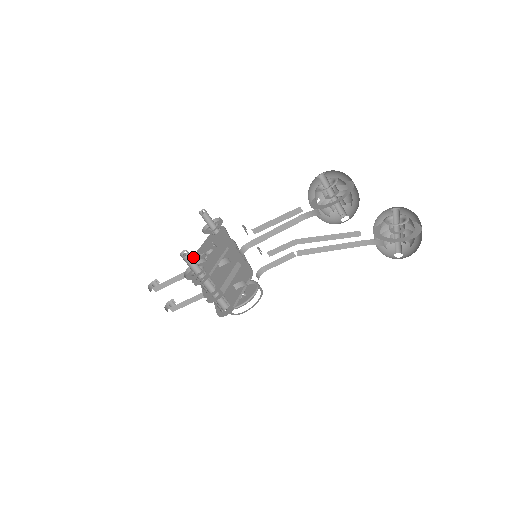
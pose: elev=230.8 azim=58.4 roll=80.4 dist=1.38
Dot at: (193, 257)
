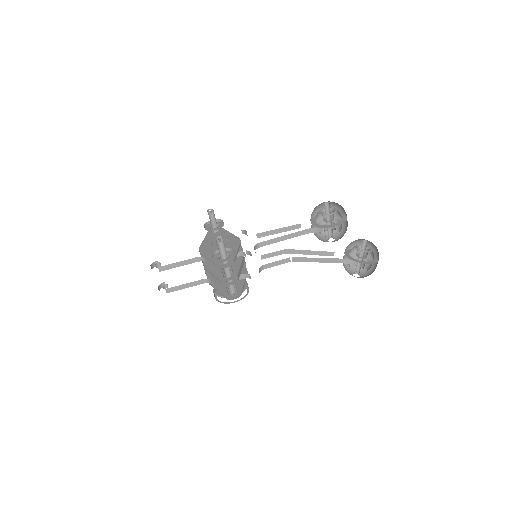
Dot at: (201, 247)
